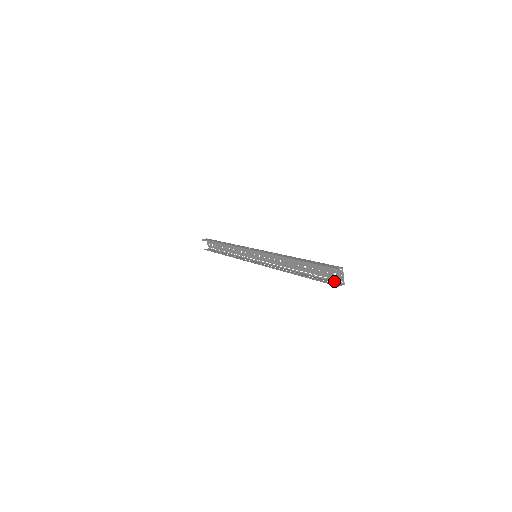
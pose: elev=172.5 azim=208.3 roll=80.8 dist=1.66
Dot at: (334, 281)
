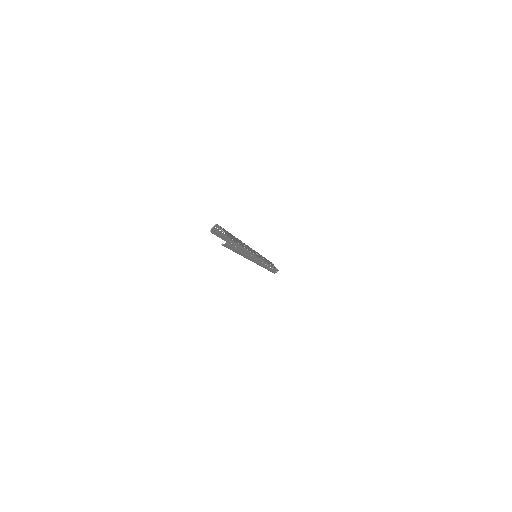
Dot at: (233, 241)
